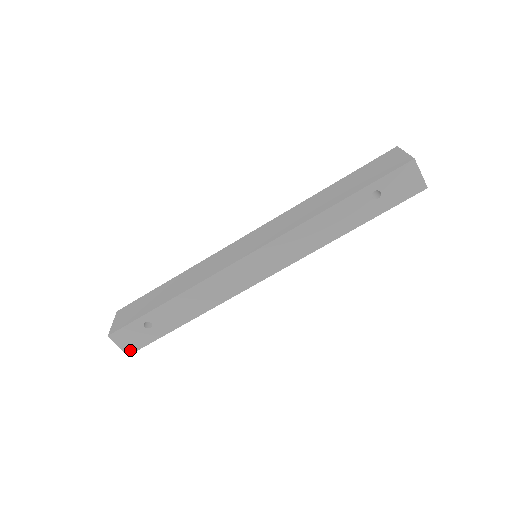
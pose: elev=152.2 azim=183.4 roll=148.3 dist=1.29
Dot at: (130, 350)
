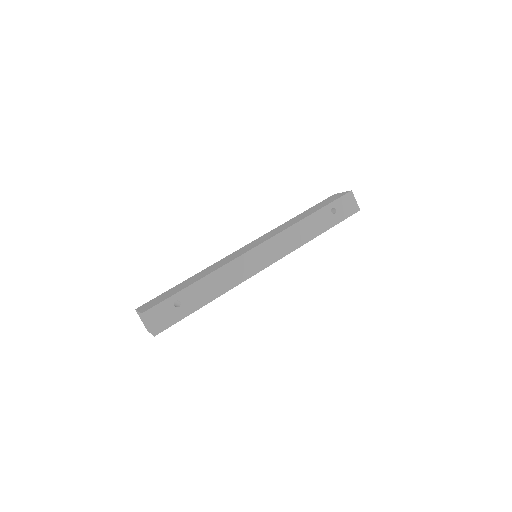
Dot at: (157, 330)
